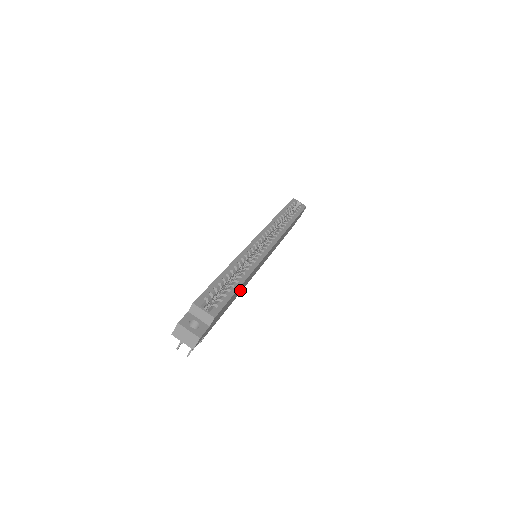
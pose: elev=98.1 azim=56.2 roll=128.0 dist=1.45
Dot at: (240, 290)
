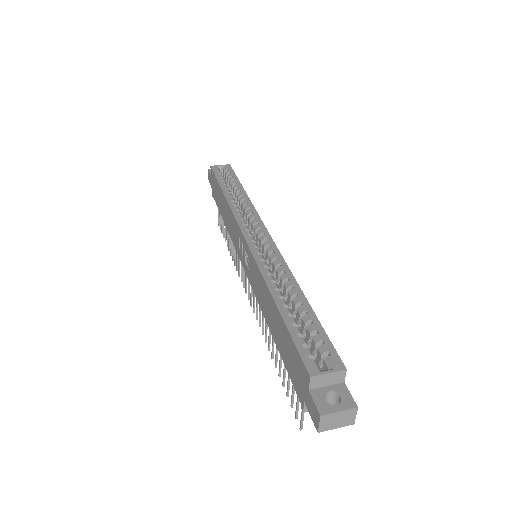
Dot at: occluded
